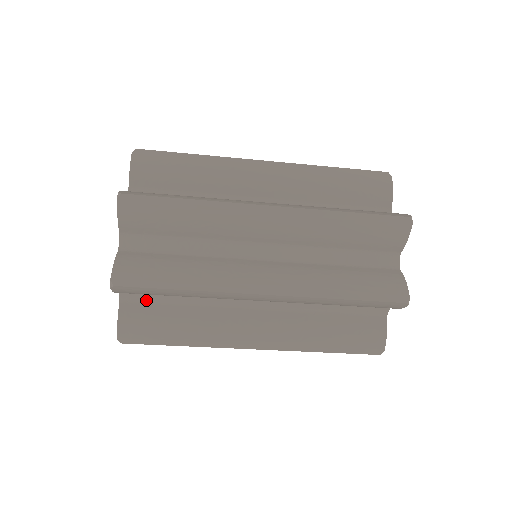
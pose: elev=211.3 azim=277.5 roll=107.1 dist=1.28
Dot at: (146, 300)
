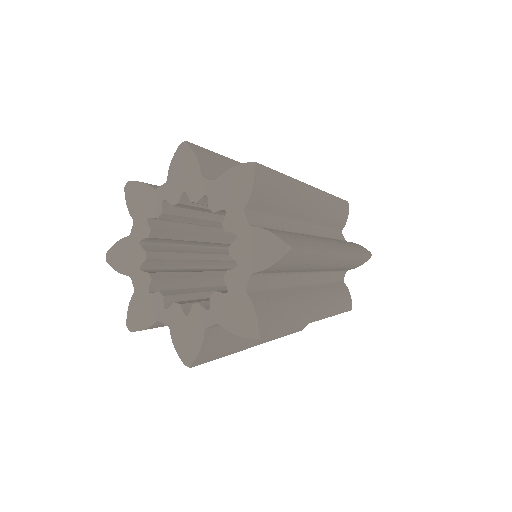
Dot at: occluded
